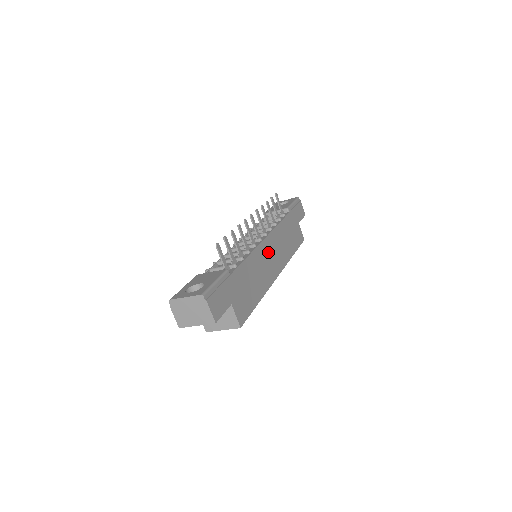
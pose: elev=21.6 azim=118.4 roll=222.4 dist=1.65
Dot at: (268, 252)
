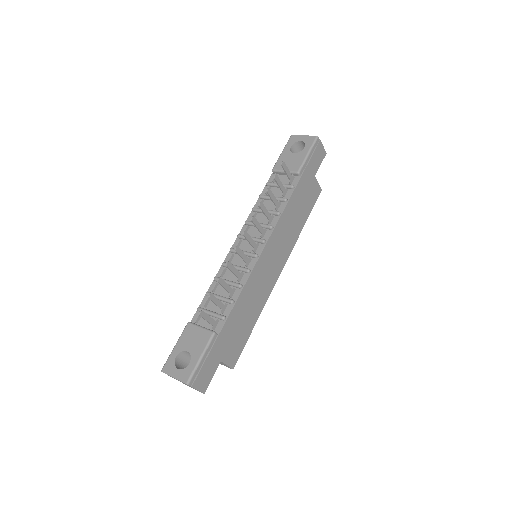
Dot at: (267, 262)
